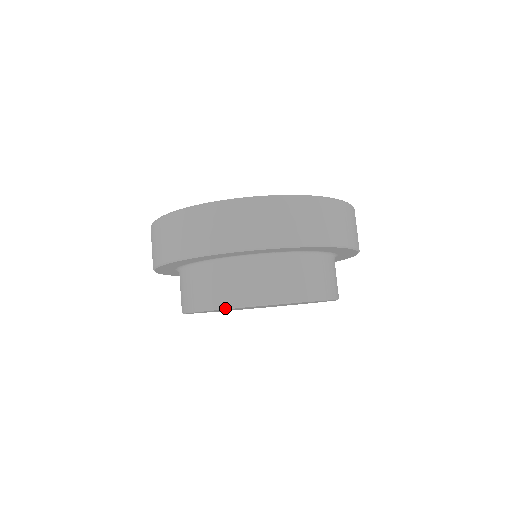
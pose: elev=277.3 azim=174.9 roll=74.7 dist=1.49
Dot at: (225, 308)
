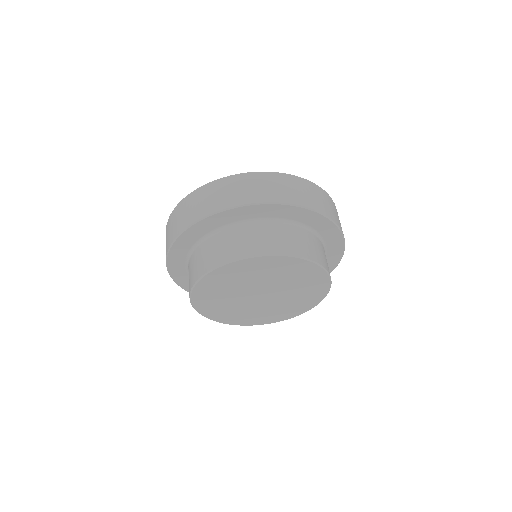
Dot at: (190, 293)
